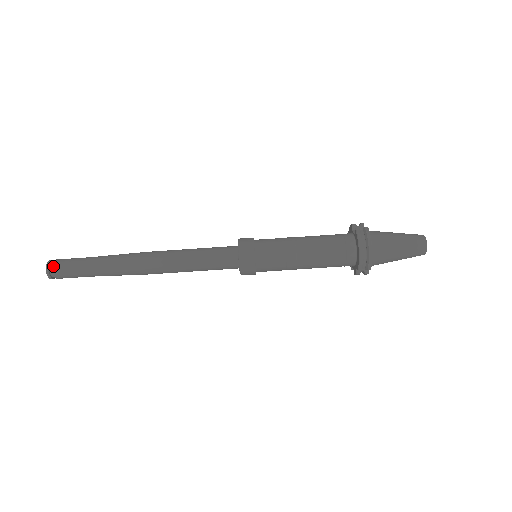
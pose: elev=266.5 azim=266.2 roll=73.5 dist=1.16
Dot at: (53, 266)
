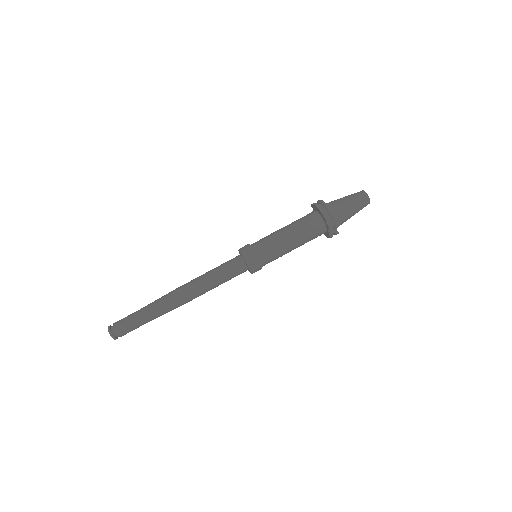
Dot at: (113, 324)
